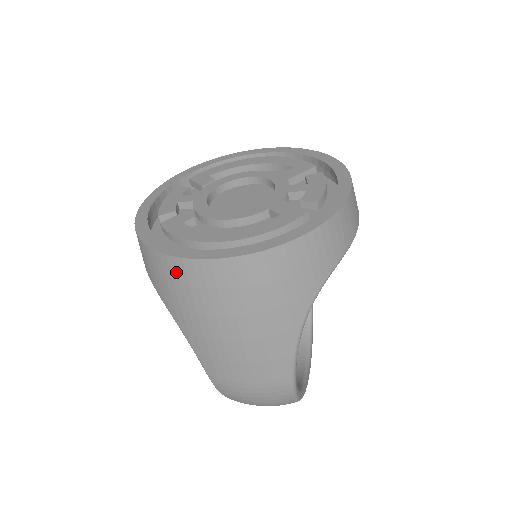
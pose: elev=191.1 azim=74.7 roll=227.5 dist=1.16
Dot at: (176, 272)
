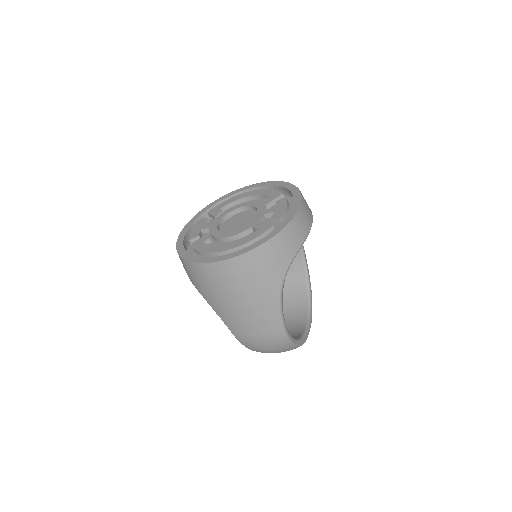
Dot at: (201, 272)
